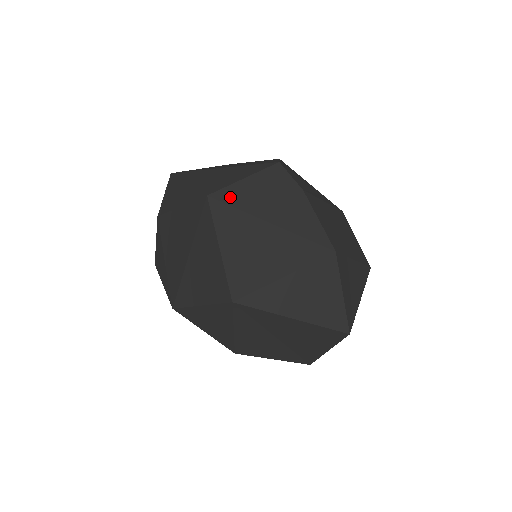
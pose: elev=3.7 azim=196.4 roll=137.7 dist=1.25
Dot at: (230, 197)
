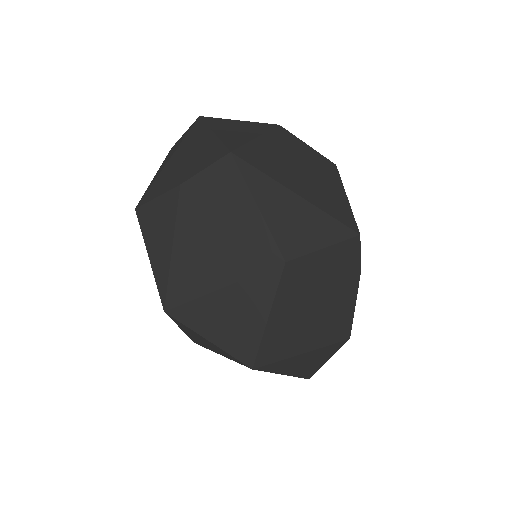
Dot at: (304, 269)
